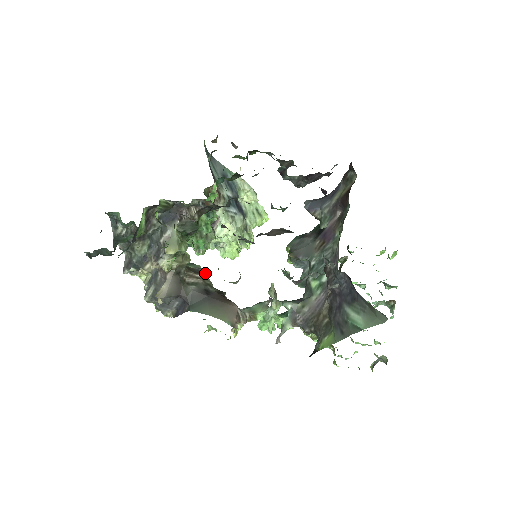
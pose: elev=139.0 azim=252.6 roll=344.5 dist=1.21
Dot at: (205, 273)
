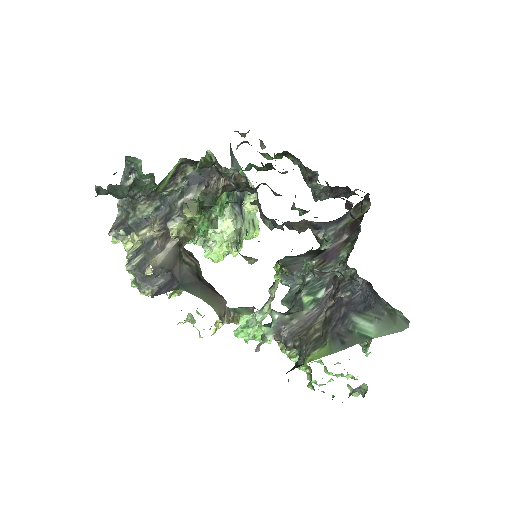
Dot at: (197, 260)
